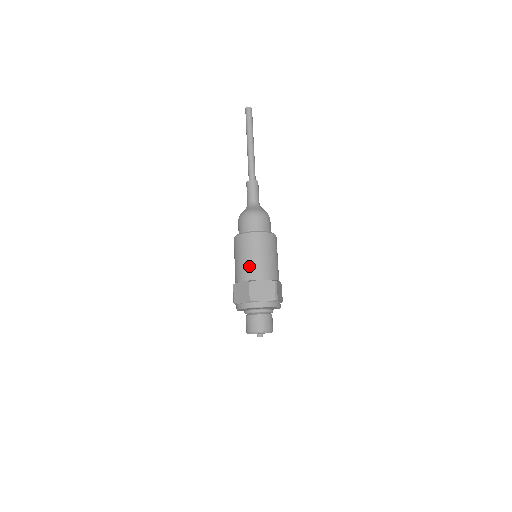
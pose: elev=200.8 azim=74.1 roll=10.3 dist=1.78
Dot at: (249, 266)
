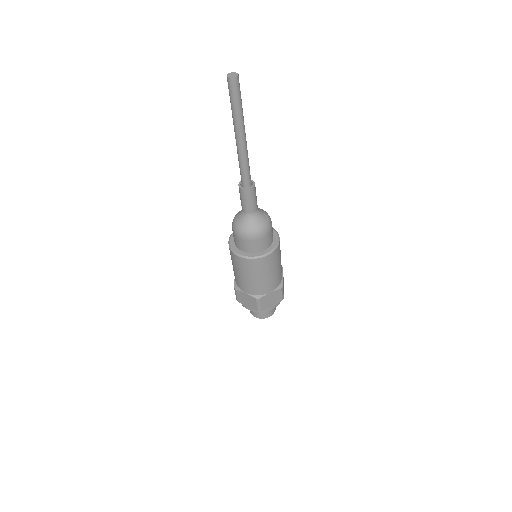
Dot at: (255, 285)
